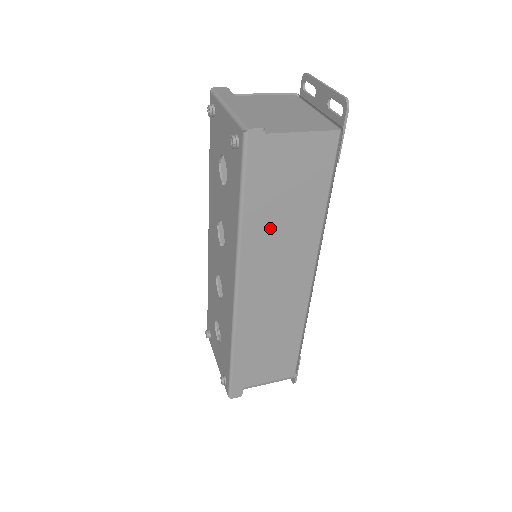
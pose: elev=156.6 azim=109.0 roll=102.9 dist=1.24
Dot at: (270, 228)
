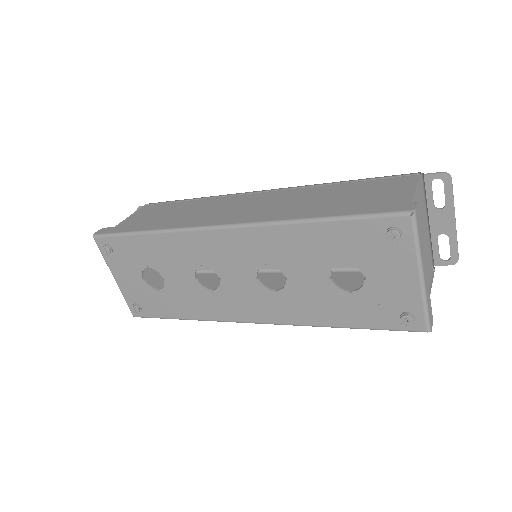
Dot at: occluded
